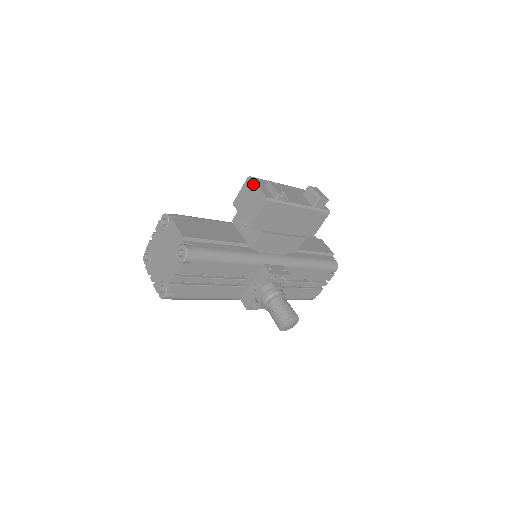
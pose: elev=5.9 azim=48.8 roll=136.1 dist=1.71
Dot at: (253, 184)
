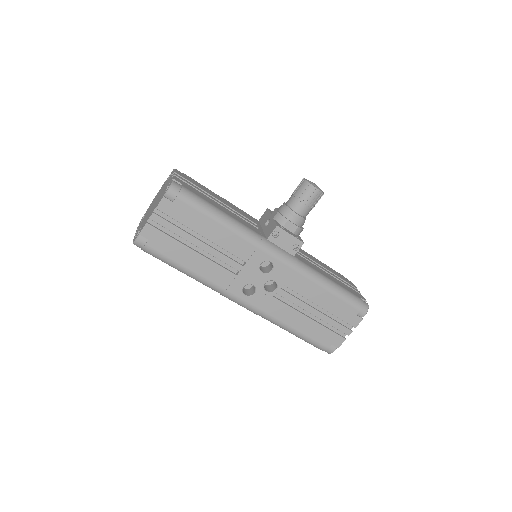
Dot at: occluded
